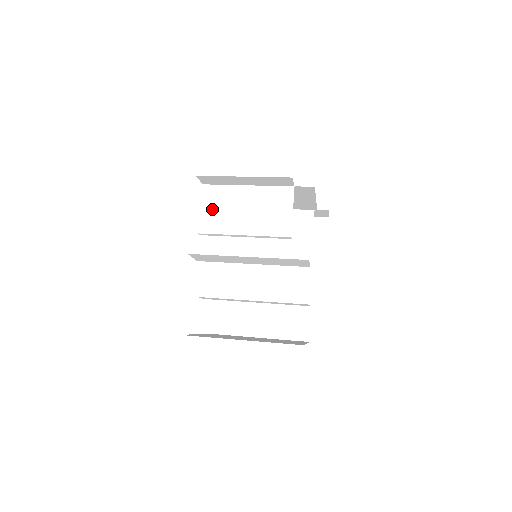
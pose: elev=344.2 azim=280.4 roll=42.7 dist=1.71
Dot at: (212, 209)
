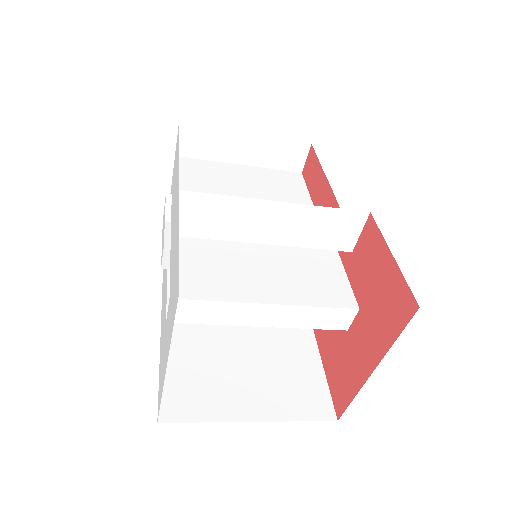
Dot at: (194, 178)
